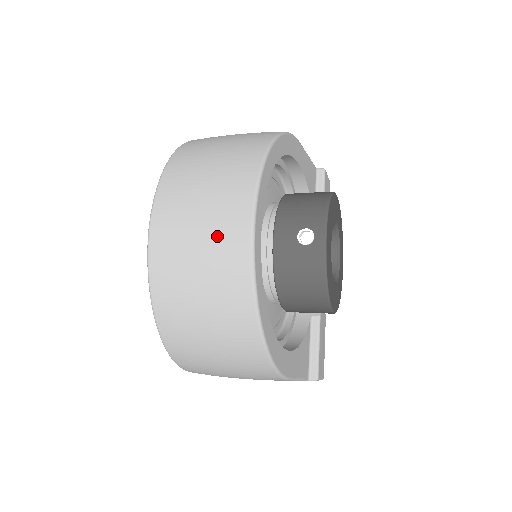
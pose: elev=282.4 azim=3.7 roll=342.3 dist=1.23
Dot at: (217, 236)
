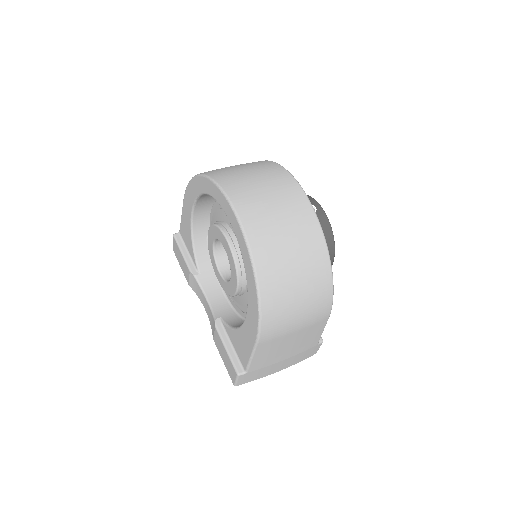
Dot at: (284, 197)
